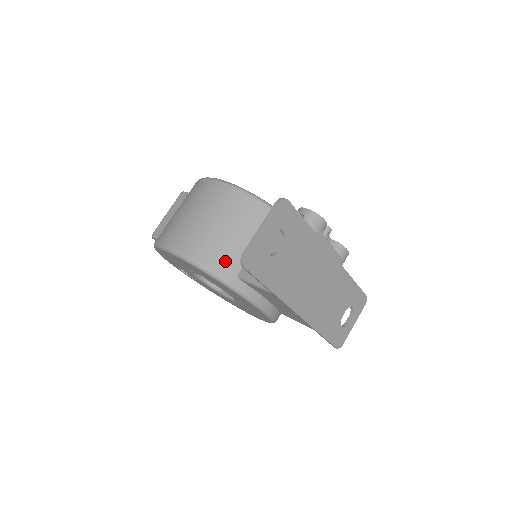
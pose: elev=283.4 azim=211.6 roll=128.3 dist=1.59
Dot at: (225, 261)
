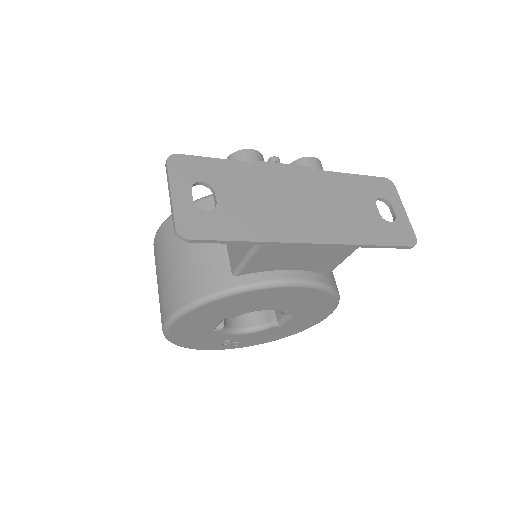
Dot at: (210, 275)
